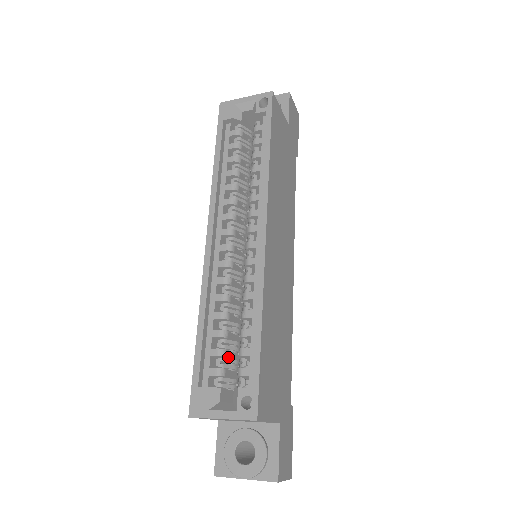
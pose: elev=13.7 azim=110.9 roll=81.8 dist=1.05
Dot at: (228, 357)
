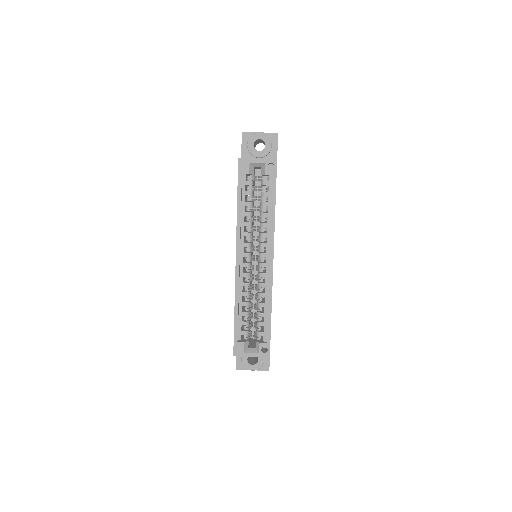
Dot at: (249, 323)
